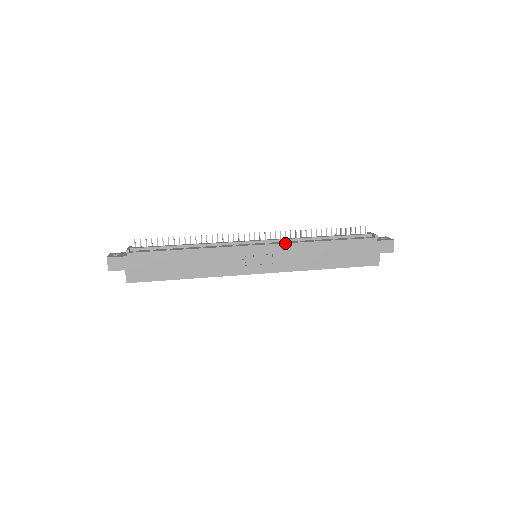
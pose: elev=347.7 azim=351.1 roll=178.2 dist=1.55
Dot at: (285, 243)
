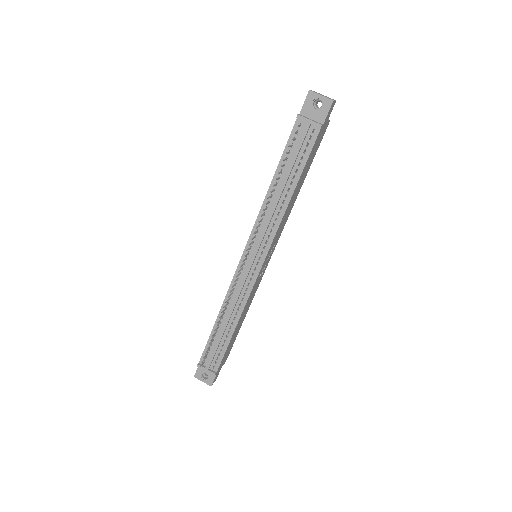
Dot at: (274, 238)
